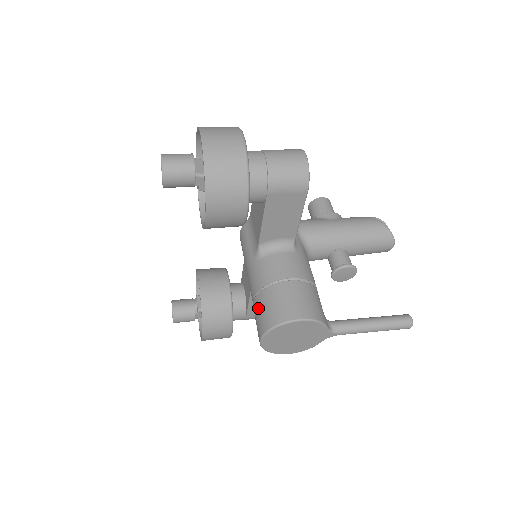
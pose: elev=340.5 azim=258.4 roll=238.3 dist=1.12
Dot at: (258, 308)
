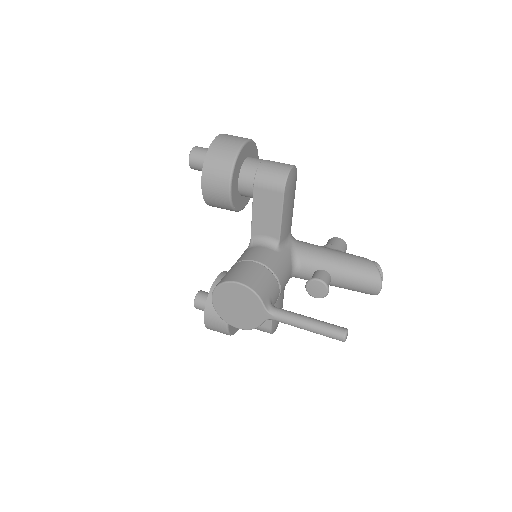
Dot at: occluded
